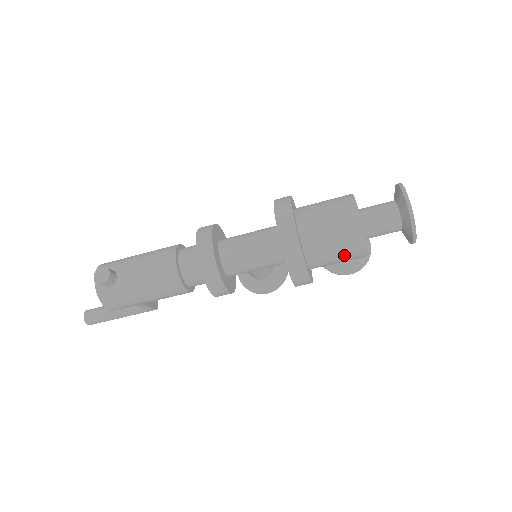
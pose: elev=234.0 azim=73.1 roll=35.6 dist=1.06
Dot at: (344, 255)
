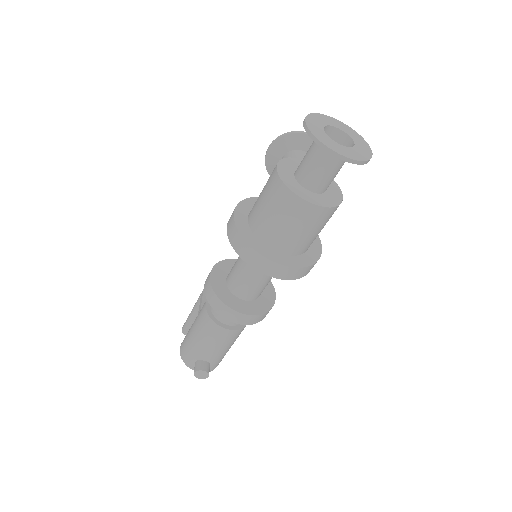
Dot at: (328, 220)
